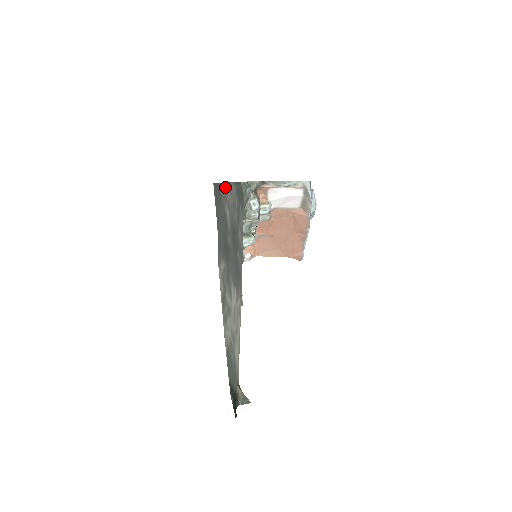
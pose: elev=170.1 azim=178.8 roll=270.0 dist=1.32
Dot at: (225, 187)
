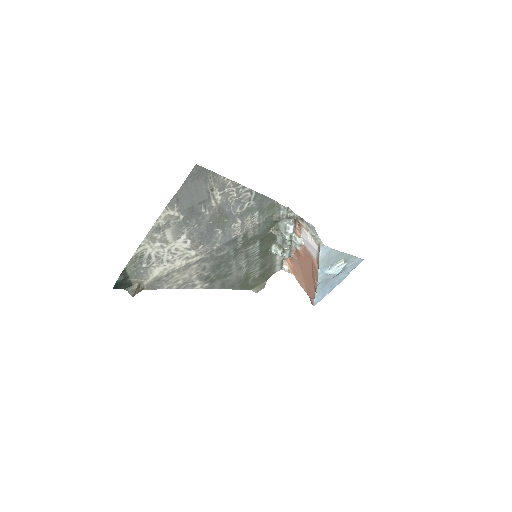
Dot at: (227, 181)
